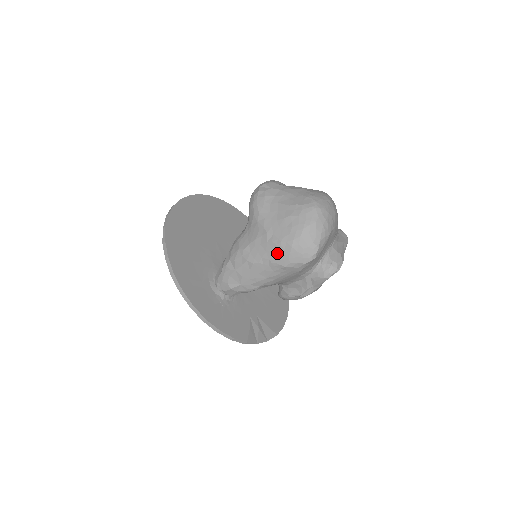
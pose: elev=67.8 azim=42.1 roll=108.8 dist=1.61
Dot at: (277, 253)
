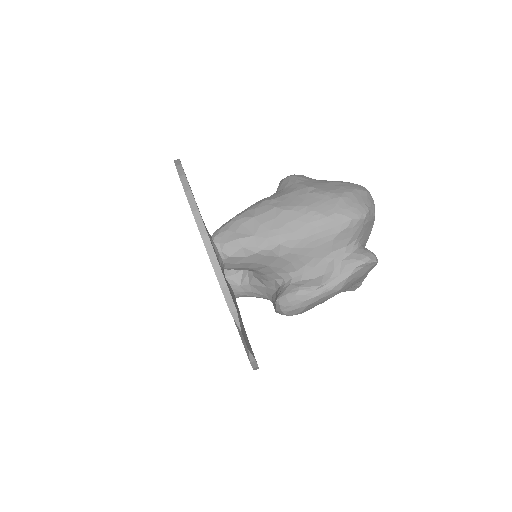
Dot at: (320, 201)
